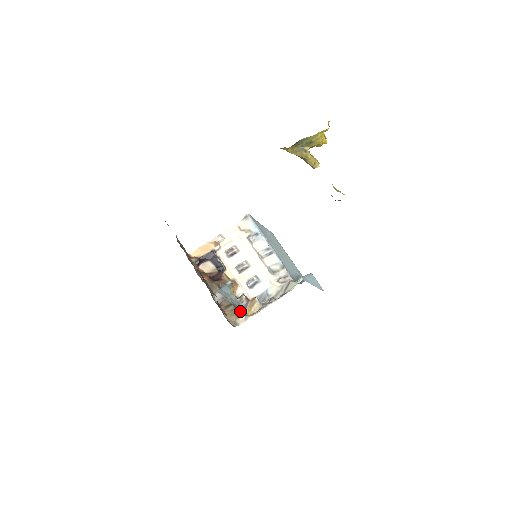
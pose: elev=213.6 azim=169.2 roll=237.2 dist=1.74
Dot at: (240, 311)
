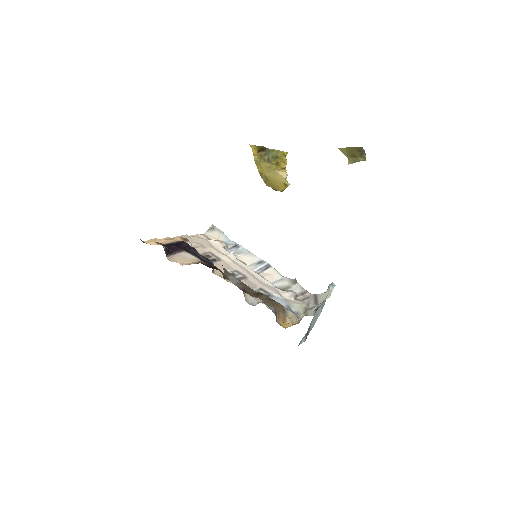
Dot at: (281, 305)
